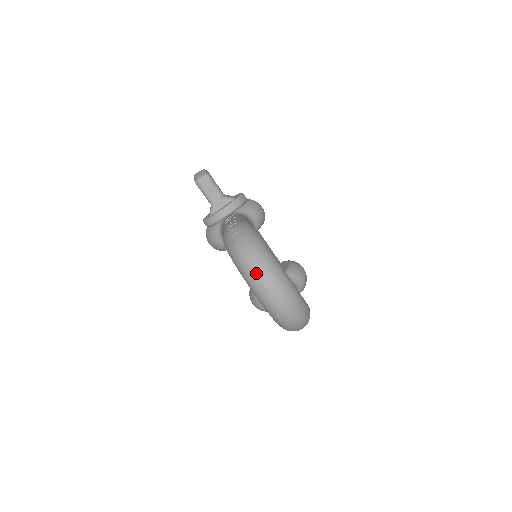
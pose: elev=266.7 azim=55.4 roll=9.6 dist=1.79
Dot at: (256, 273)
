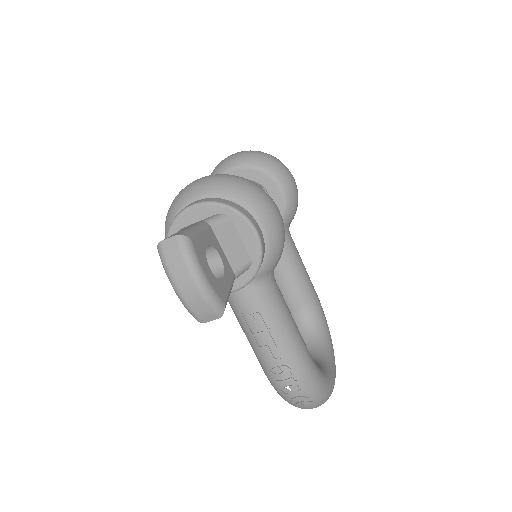
Dot at: occluded
